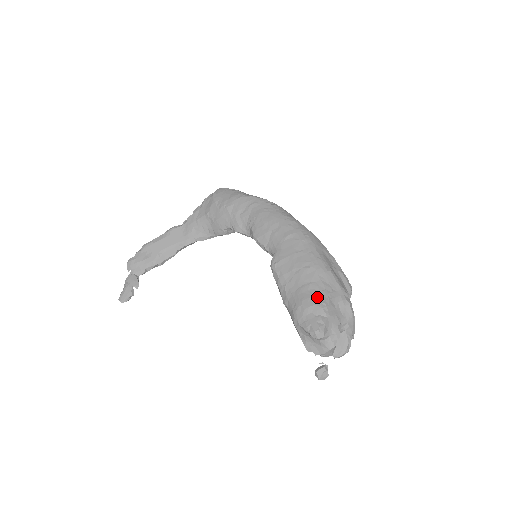
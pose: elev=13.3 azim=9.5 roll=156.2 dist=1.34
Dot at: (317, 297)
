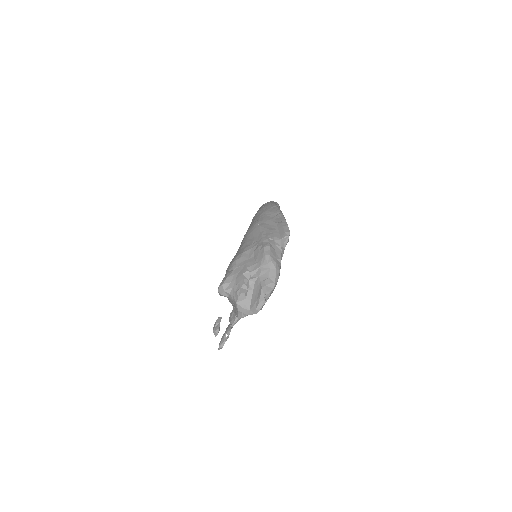
Dot at: (235, 256)
